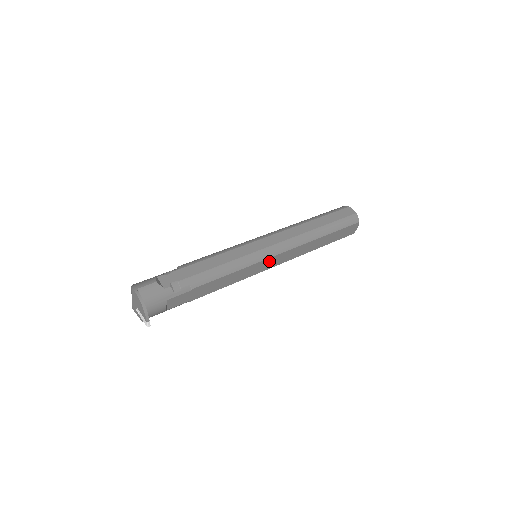
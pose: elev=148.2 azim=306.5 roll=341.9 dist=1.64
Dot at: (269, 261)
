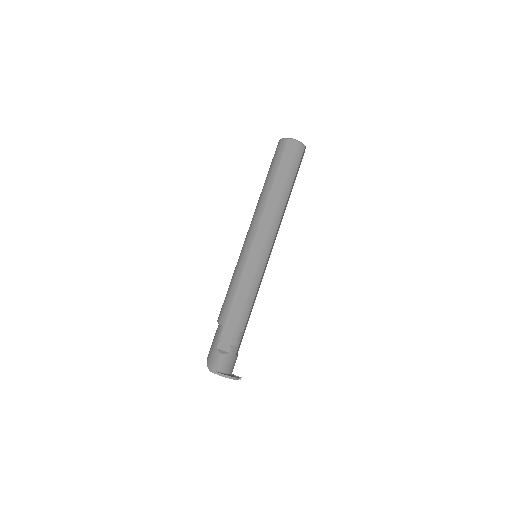
Dot at: (269, 254)
